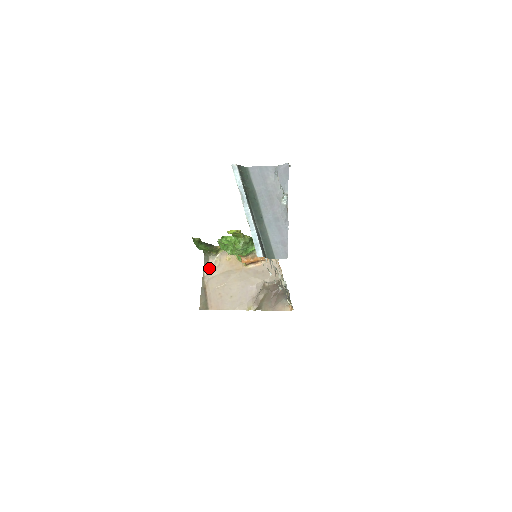
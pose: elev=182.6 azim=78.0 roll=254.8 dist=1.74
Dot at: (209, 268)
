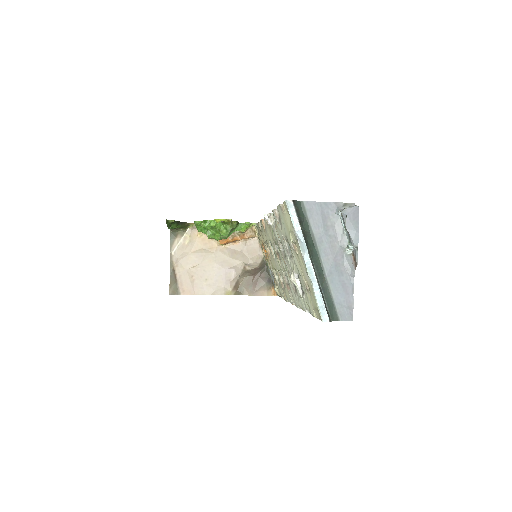
Dot at: (177, 246)
